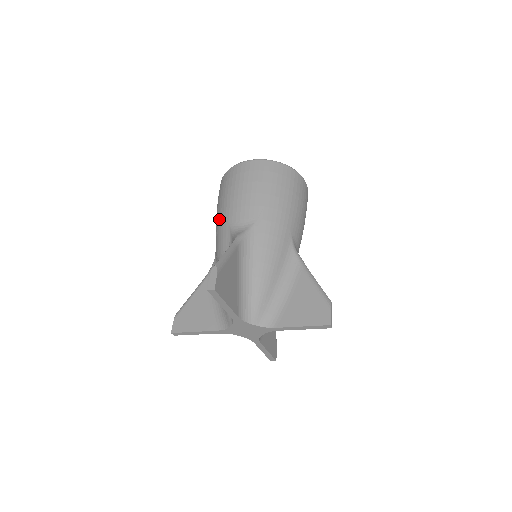
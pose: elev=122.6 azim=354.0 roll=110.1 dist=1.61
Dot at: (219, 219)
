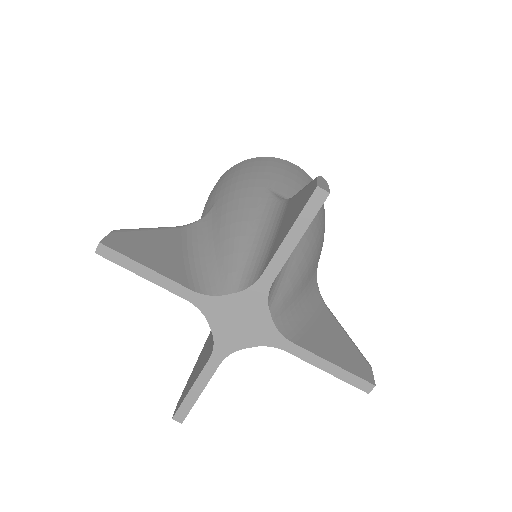
Dot at: (244, 180)
